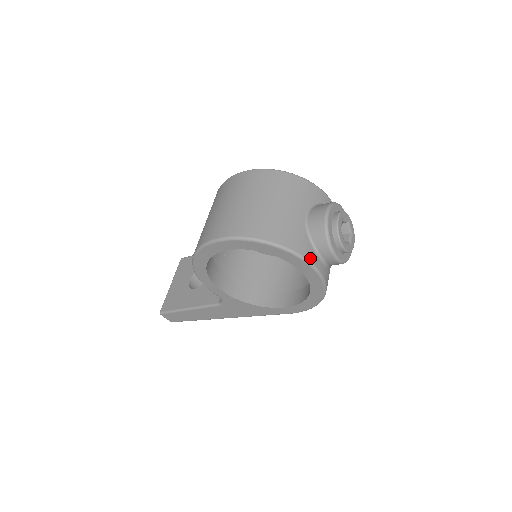
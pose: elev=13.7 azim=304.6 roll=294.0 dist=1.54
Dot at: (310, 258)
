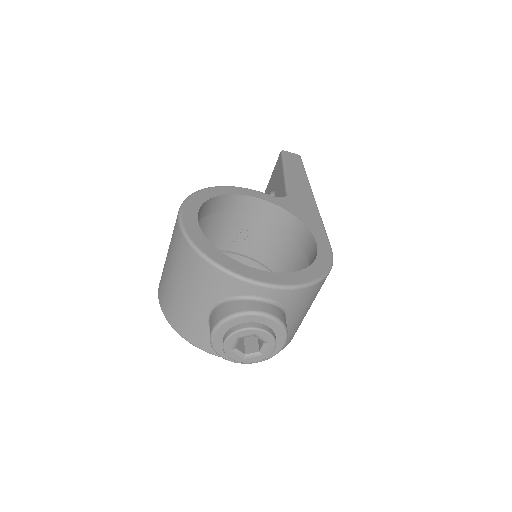
Dot at: (214, 352)
